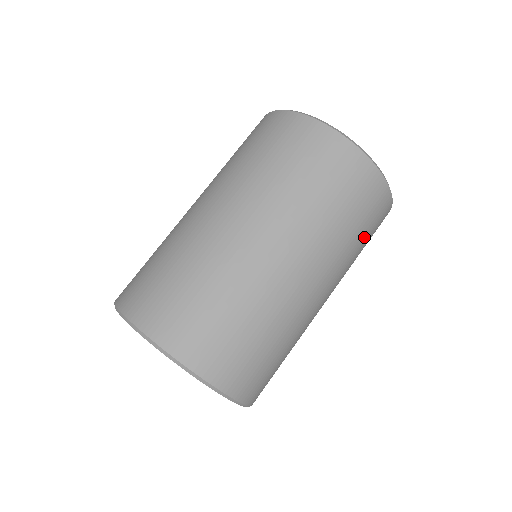
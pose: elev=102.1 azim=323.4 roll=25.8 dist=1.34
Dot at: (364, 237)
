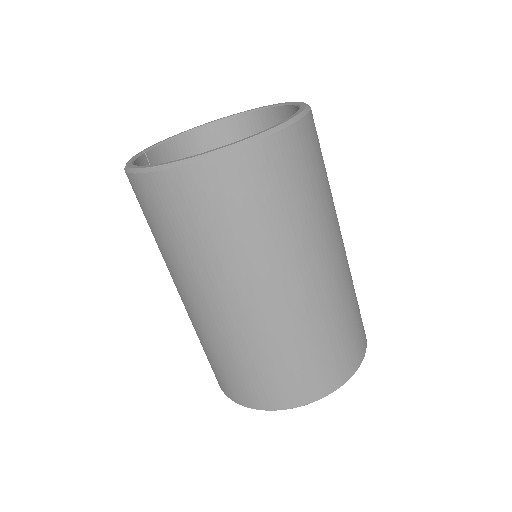
Dot at: (323, 169)
